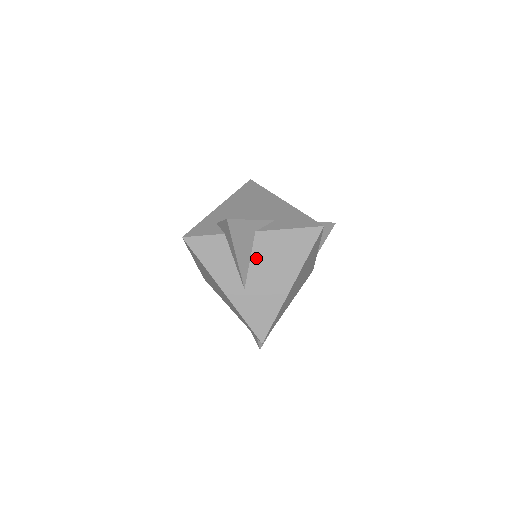
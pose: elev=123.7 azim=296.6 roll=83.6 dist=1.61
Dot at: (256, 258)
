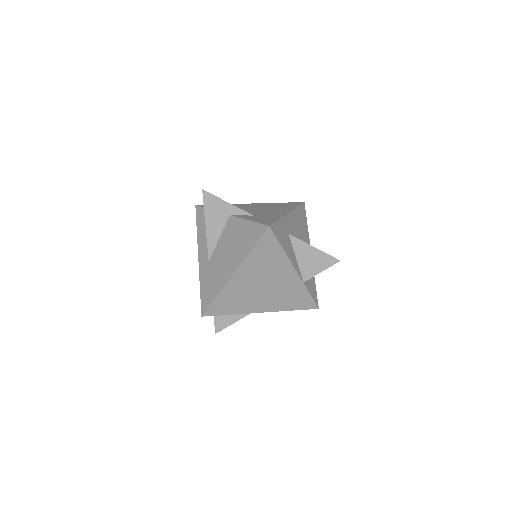
Dot at: (223, 238)
